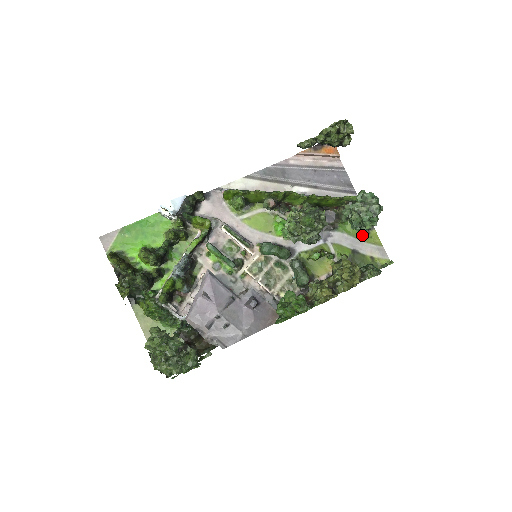
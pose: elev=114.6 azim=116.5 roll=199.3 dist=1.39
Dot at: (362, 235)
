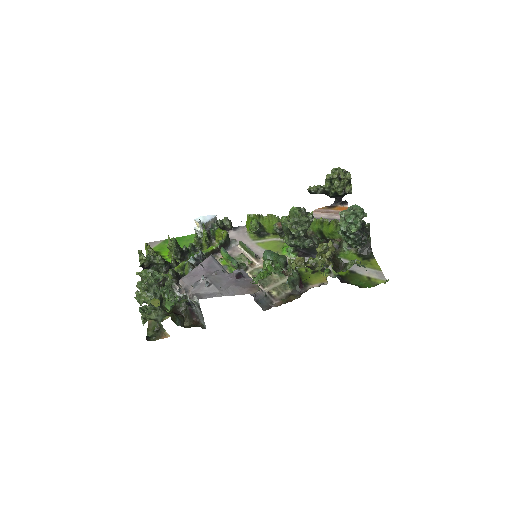
Dot at: (362, 262)
